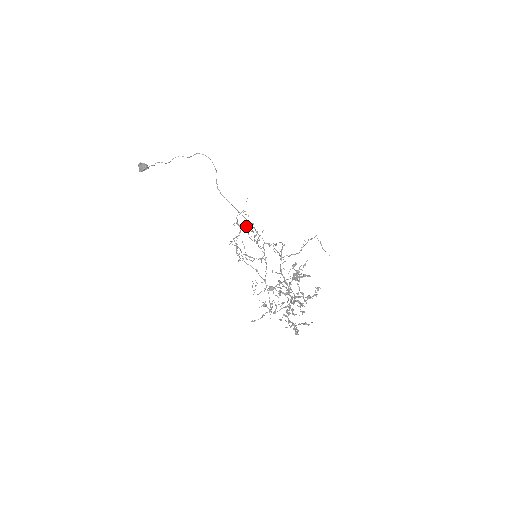
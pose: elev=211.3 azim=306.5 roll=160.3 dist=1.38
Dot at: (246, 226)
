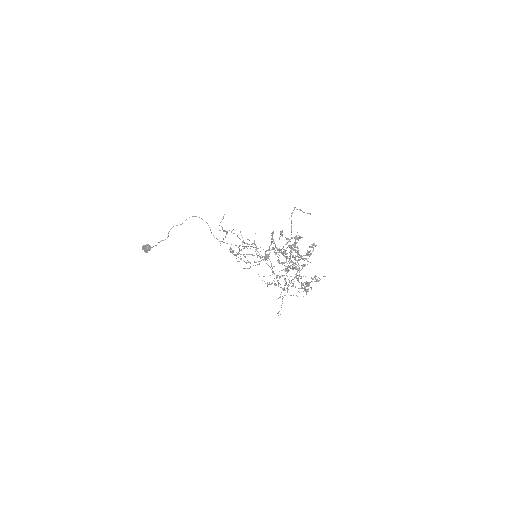
Dot at: occluded
